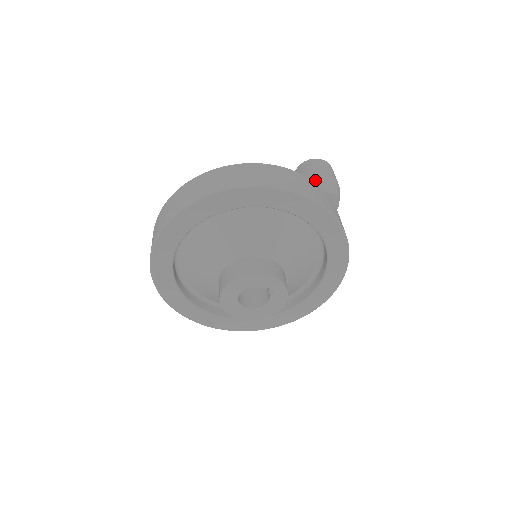
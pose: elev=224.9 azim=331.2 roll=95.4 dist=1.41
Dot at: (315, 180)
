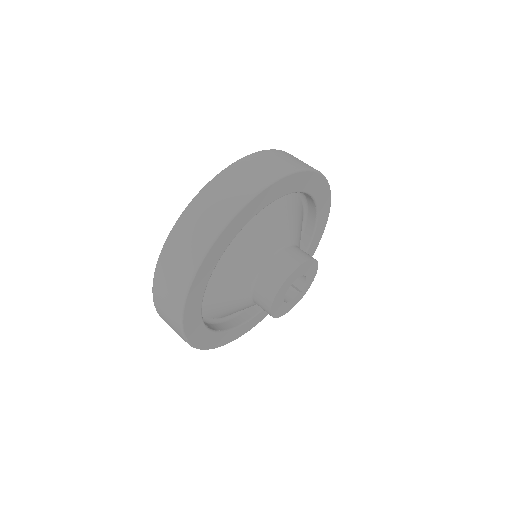
Dot at: occluded
